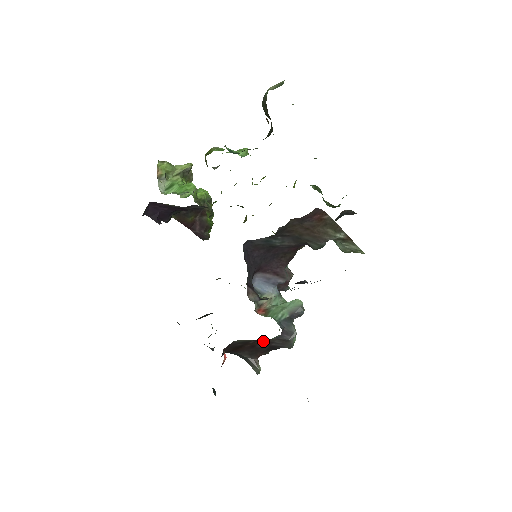
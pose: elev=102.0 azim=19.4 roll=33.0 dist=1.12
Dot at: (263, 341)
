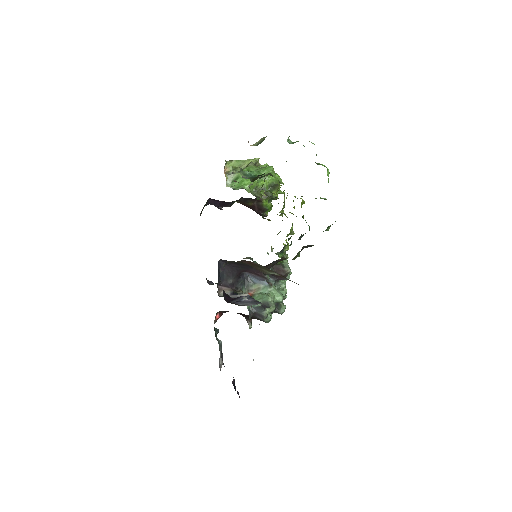
Dot at: occluded
